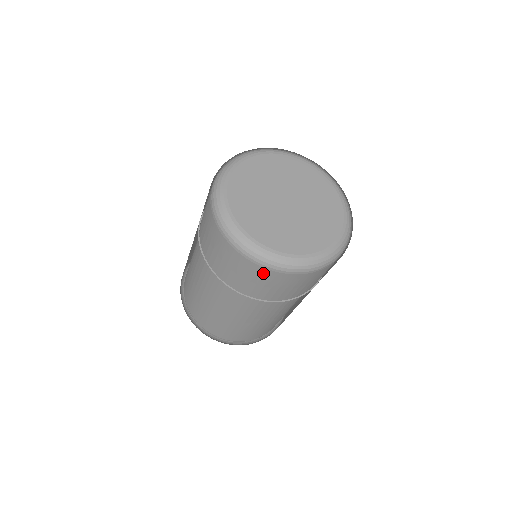
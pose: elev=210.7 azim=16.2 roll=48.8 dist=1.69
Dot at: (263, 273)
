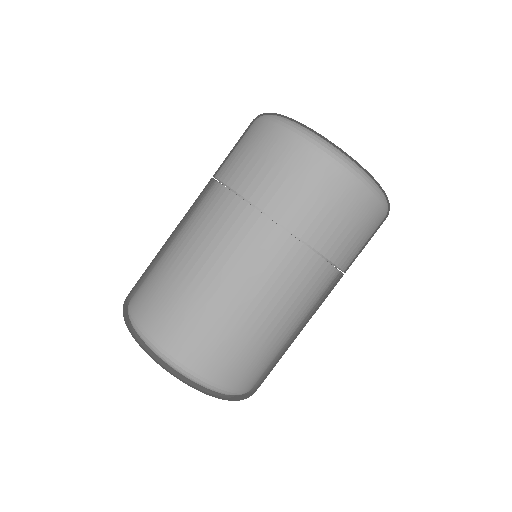
Dot at: (367, 209)
